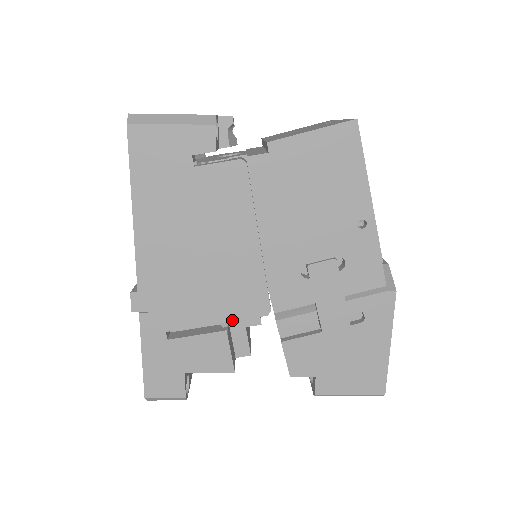
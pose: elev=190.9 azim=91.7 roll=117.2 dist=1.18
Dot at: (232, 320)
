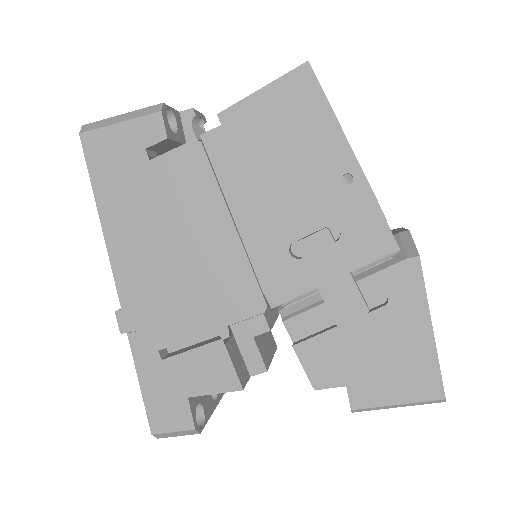
Dot at: (226, 325)
